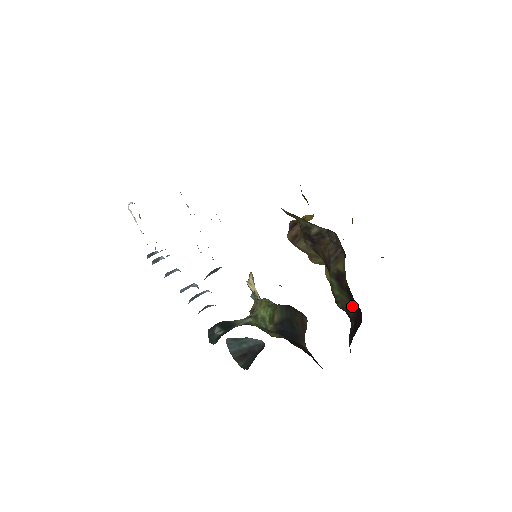
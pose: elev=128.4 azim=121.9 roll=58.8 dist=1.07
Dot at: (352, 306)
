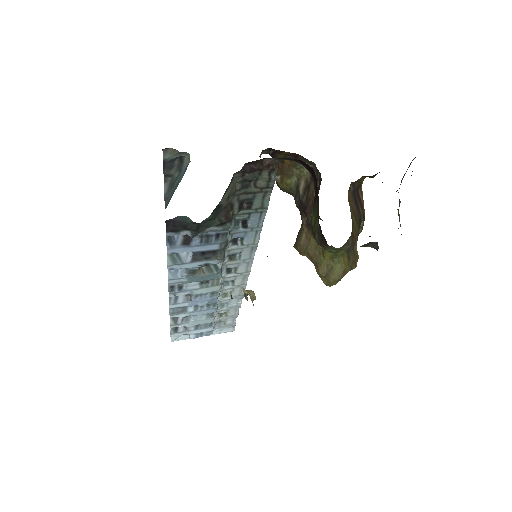
Dot at: (318, 201)
